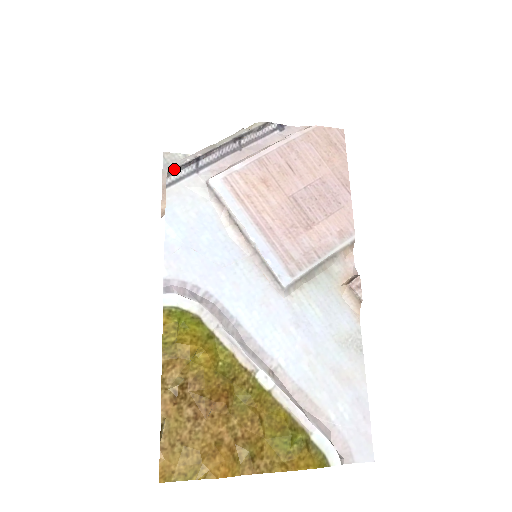
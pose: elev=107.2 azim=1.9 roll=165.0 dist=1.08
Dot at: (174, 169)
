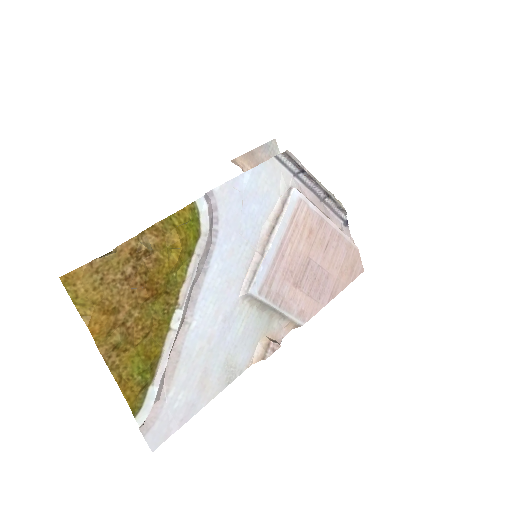
Dot at: (290, 156)
